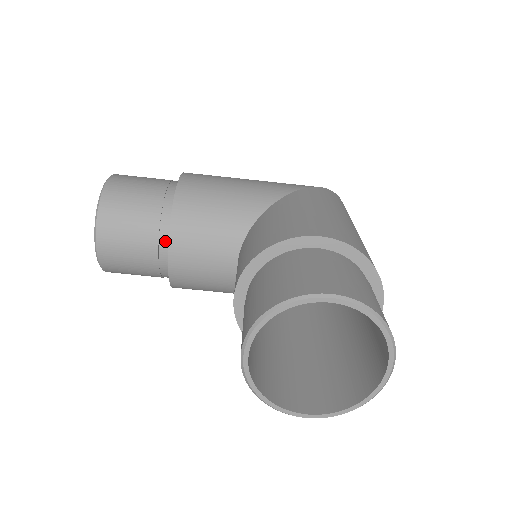
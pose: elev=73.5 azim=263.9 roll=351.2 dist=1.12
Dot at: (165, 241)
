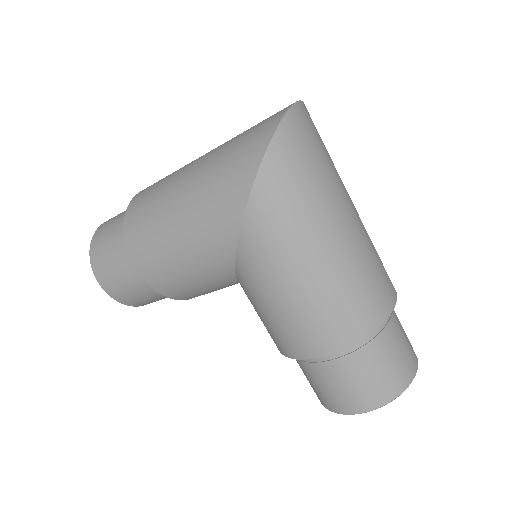
Dot at: occluded
